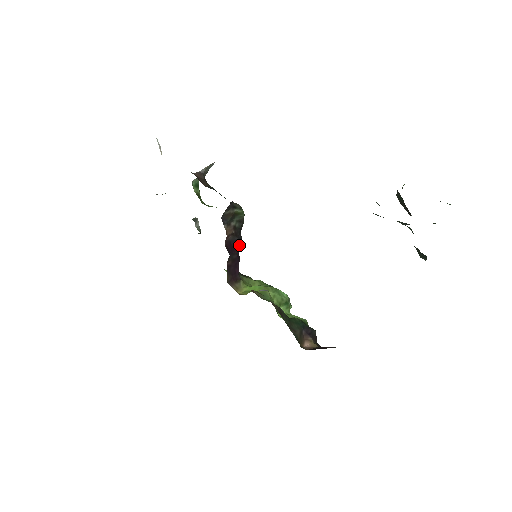
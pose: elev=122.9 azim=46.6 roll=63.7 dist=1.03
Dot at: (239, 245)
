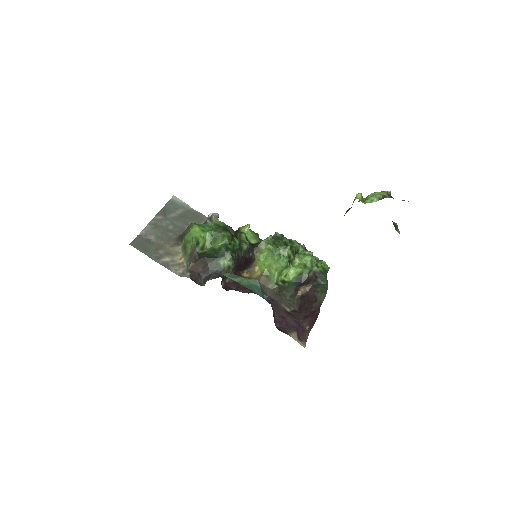
Dot at: (242, 259)
